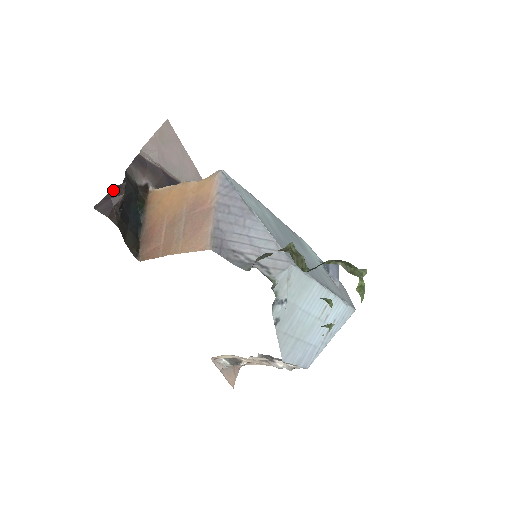
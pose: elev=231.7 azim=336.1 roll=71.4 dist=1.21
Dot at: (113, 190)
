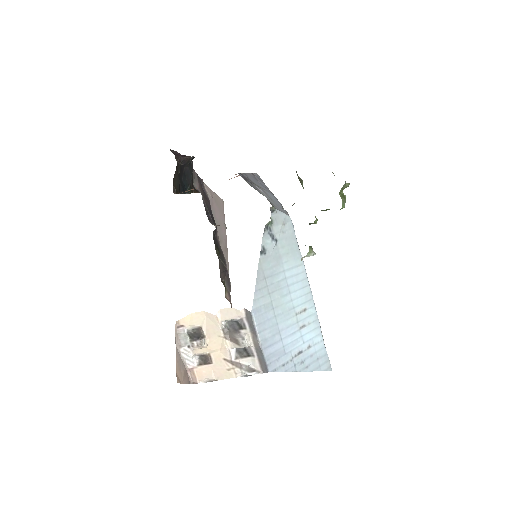
Dot at: (185, 155)
